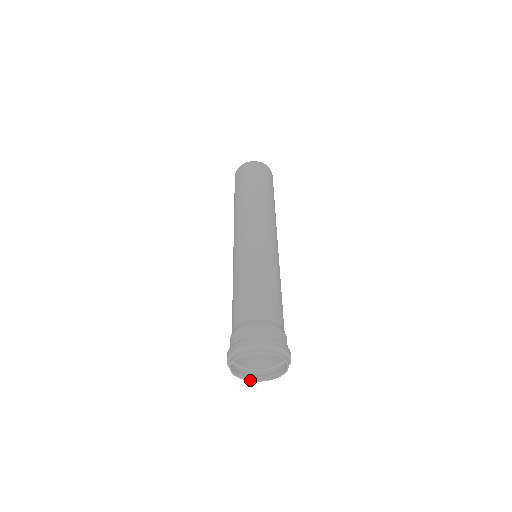
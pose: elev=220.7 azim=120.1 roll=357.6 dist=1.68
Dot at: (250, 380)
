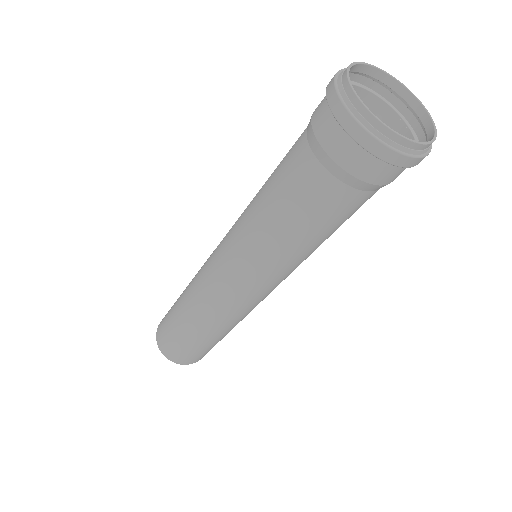
Dot at: (382, 122)
